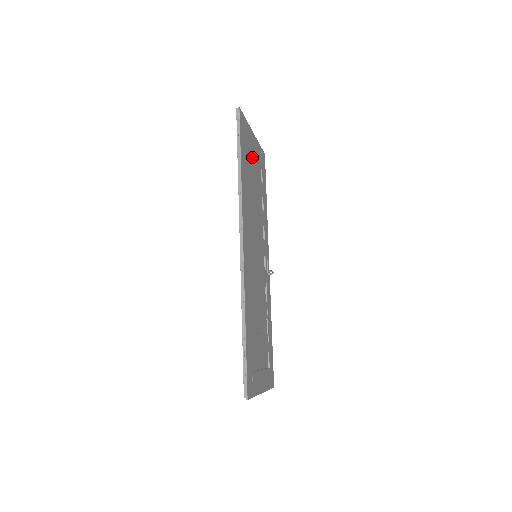
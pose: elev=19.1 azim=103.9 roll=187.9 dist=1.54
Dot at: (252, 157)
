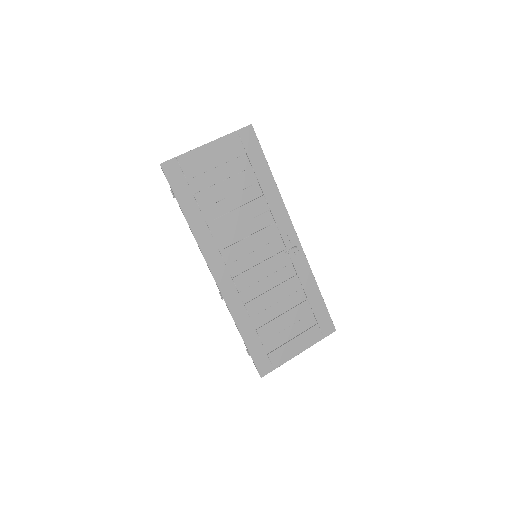
Dot at: (216, 170)
